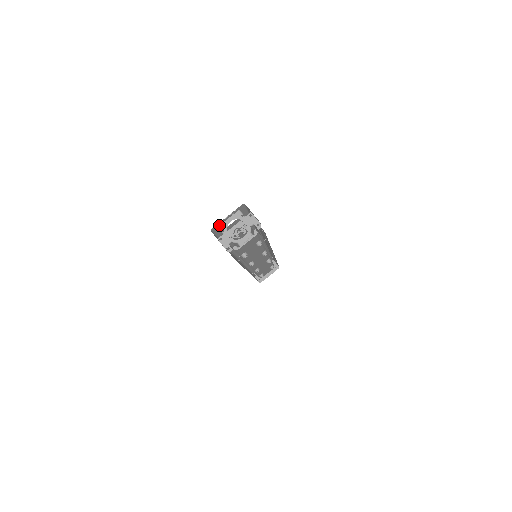
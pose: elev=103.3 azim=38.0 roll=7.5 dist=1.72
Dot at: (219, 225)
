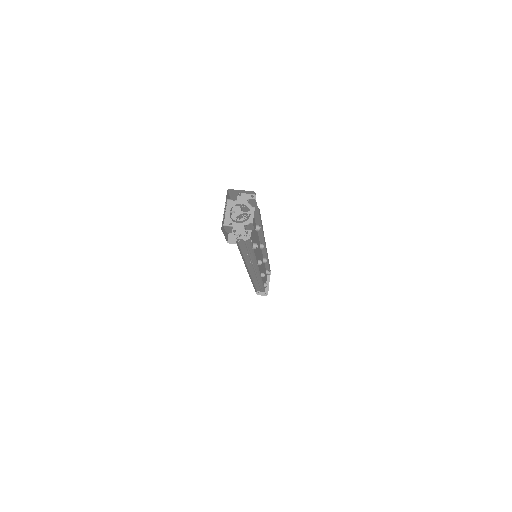
Dot at: (223, 223)
